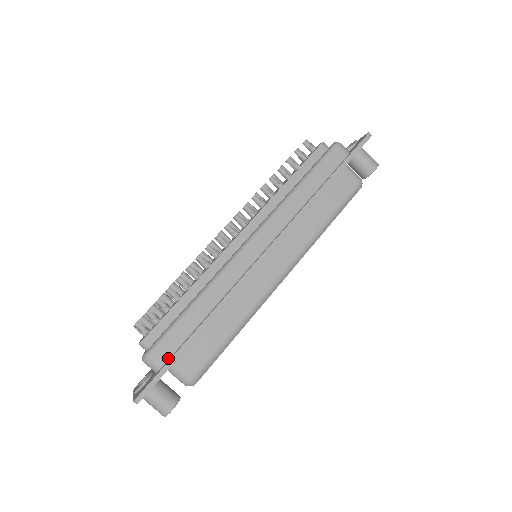
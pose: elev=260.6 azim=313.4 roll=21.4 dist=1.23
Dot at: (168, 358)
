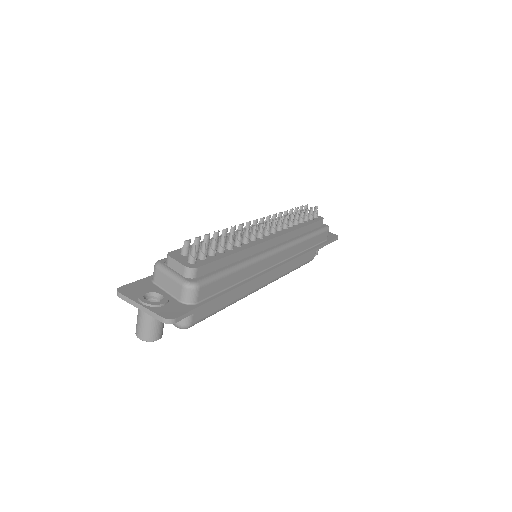
Dot at: (203, 299)
